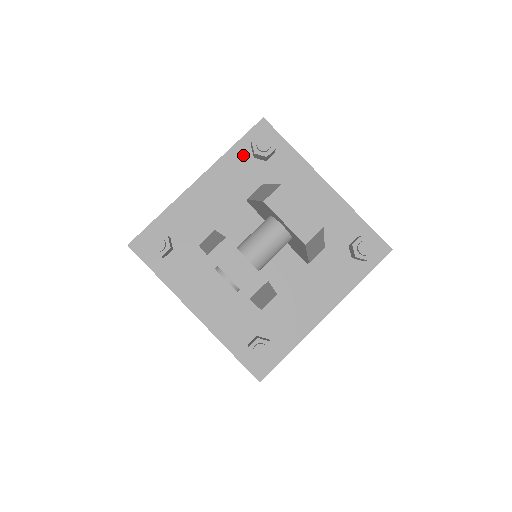
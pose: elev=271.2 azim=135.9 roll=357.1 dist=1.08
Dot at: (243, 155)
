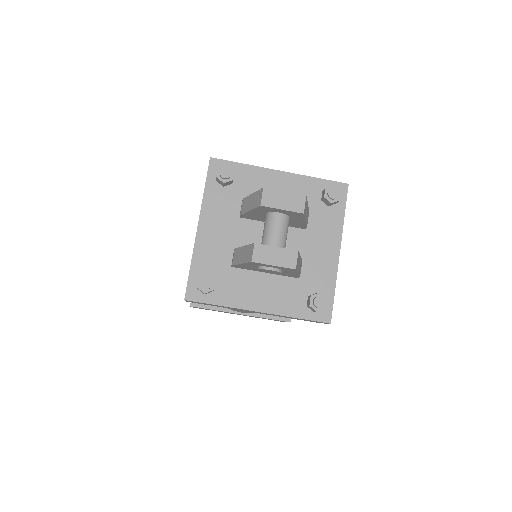
Dot at: (215, 190)
